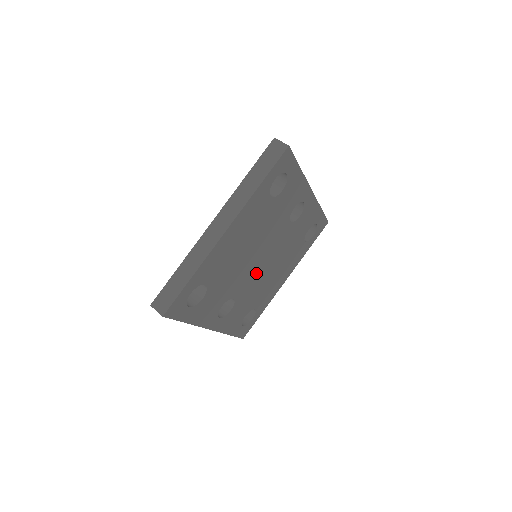
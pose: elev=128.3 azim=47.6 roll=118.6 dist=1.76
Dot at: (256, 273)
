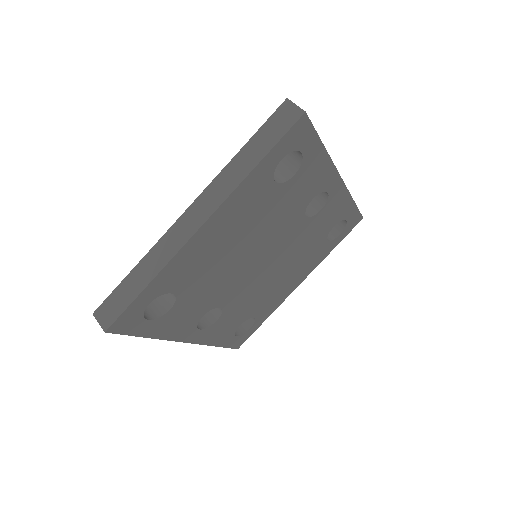
Dot at: (254, 278)
